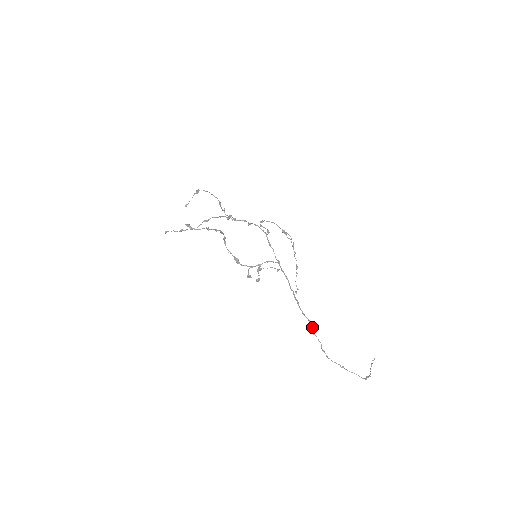
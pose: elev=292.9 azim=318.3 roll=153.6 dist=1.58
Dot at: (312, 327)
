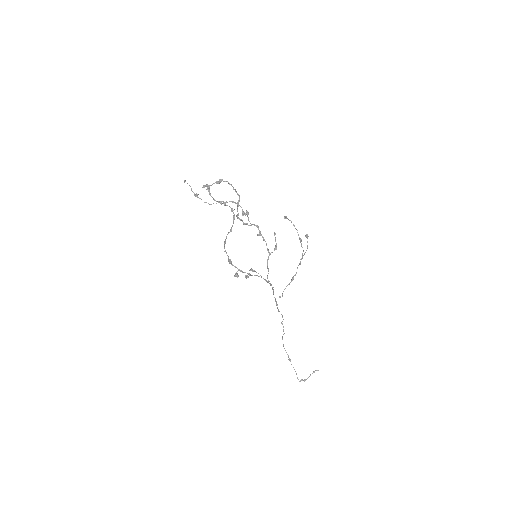
Dot at: occluded
